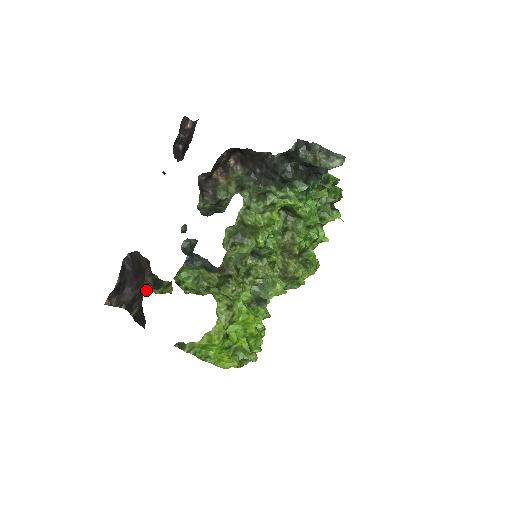
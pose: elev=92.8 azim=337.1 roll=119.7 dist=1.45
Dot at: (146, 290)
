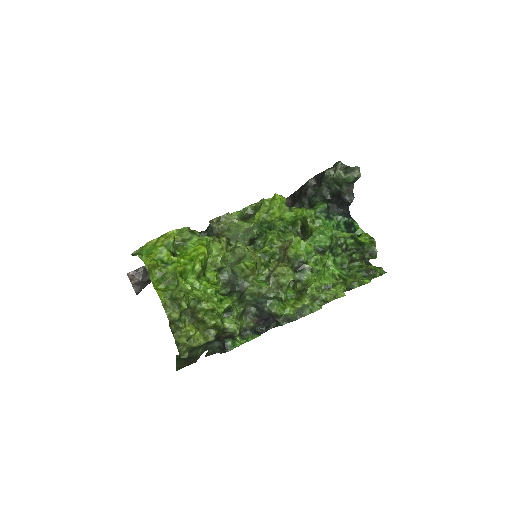
Dot at: occluded
